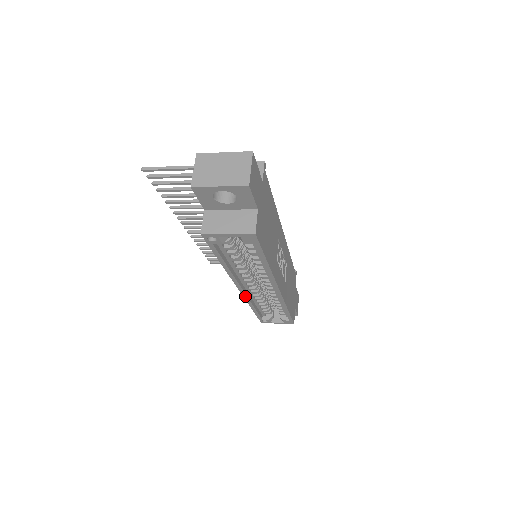
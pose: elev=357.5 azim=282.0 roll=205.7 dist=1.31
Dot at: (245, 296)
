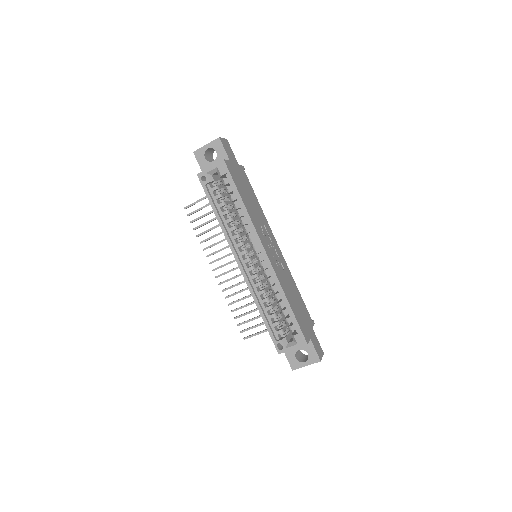
Dot at: (246, 278)
